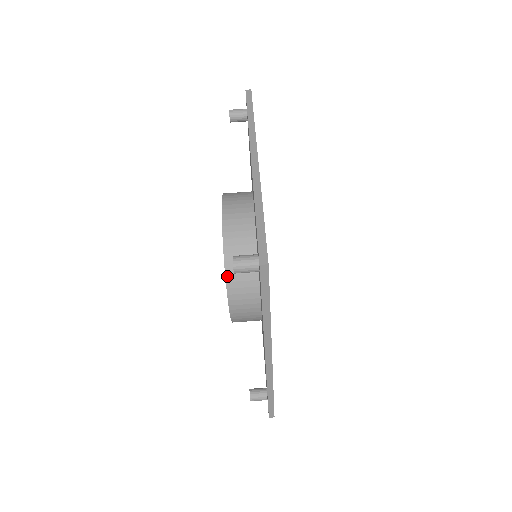
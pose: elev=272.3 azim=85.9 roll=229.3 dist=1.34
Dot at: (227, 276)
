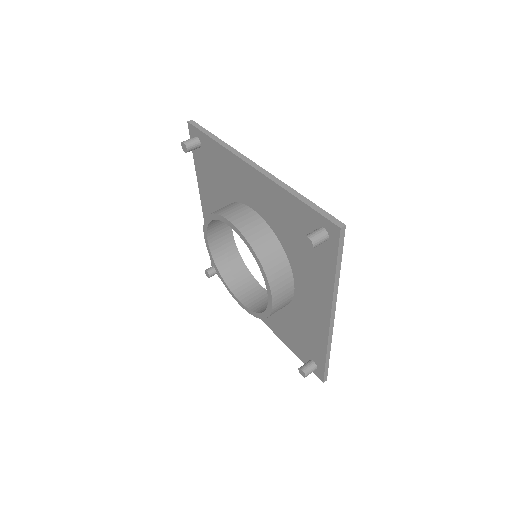
Dot at: (214, 213)
